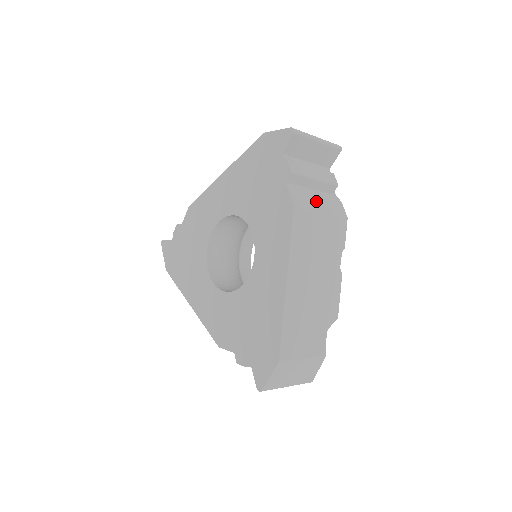
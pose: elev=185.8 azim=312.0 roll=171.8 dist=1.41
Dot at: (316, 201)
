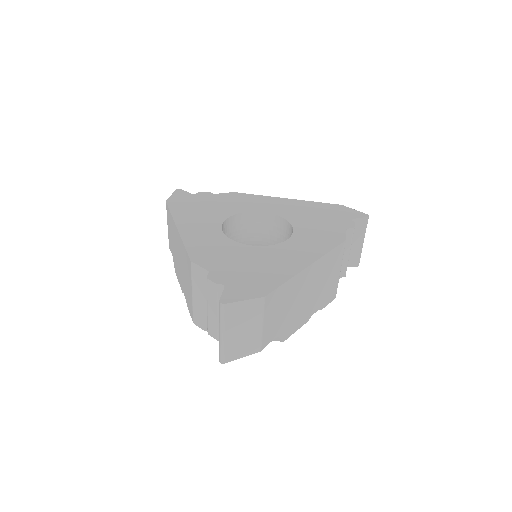
Dot at: occluded
